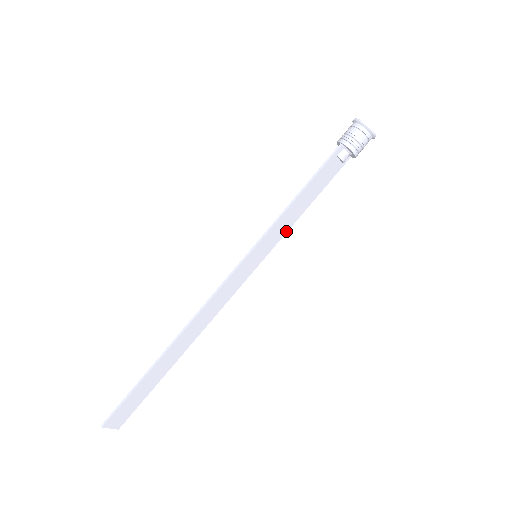
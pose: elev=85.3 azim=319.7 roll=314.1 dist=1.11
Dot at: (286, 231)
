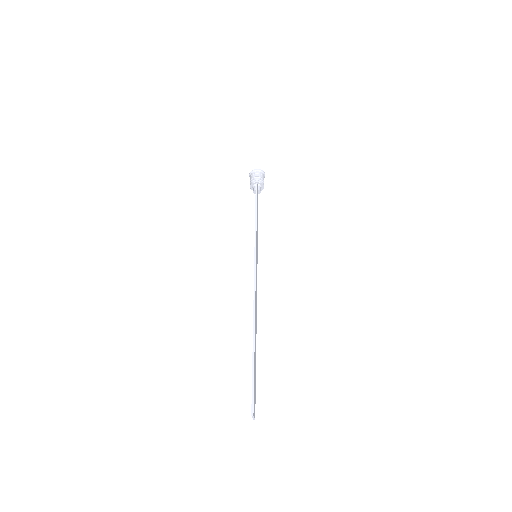
Dot at: (257, 239)
